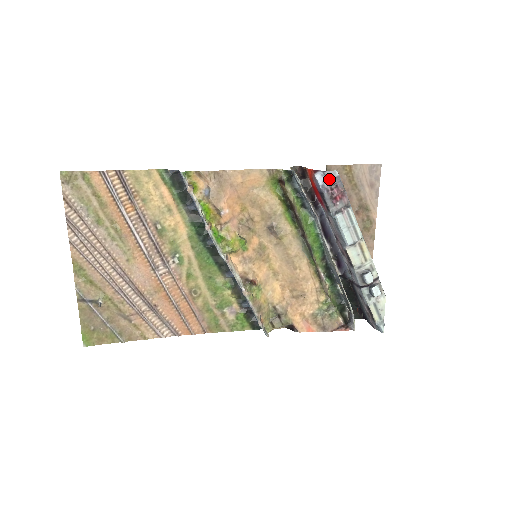
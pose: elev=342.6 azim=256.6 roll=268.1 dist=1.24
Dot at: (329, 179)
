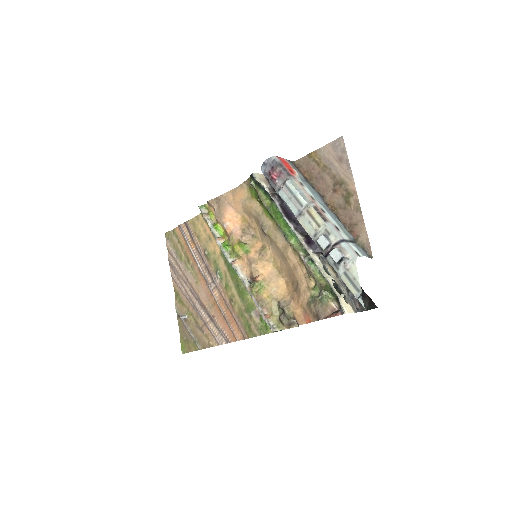
Dot at: (267, 165)
